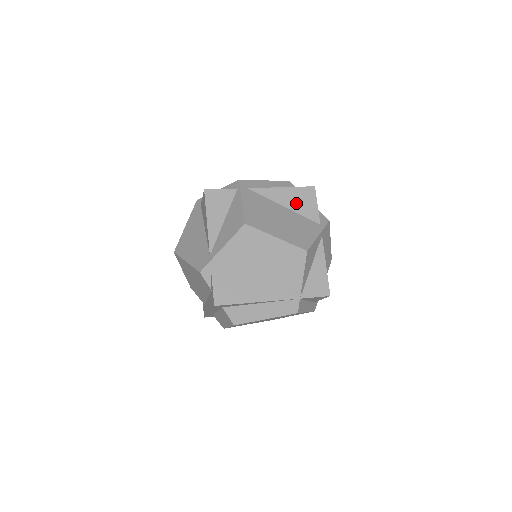
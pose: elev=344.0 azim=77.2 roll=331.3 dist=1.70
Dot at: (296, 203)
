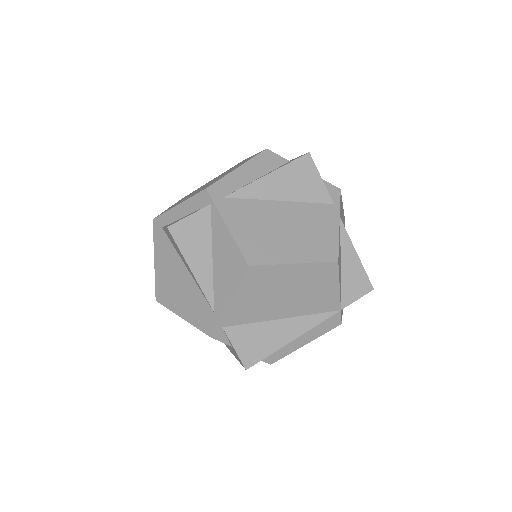
Dot at: (294, 188)
